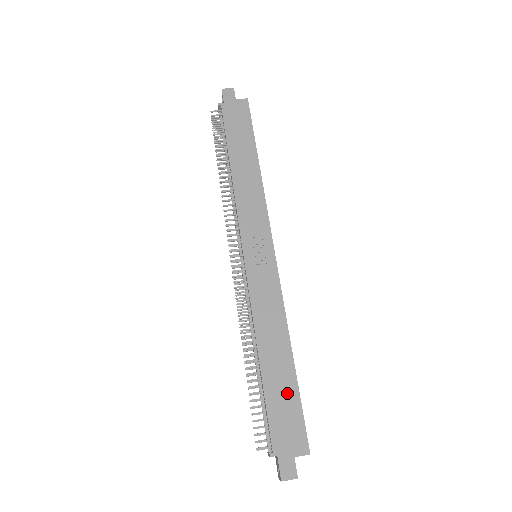
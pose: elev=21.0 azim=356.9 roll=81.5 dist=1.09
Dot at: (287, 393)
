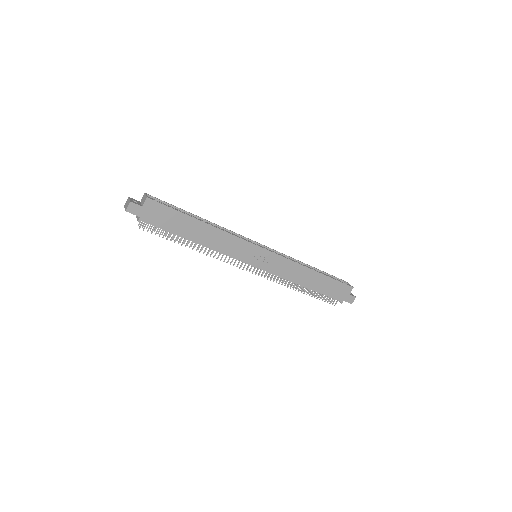
Dot at: (328, 283)
